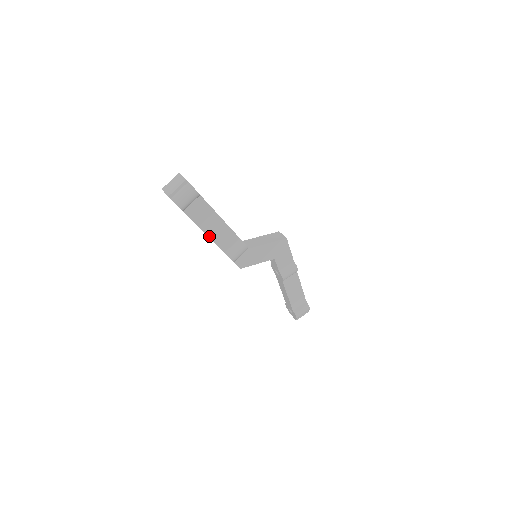
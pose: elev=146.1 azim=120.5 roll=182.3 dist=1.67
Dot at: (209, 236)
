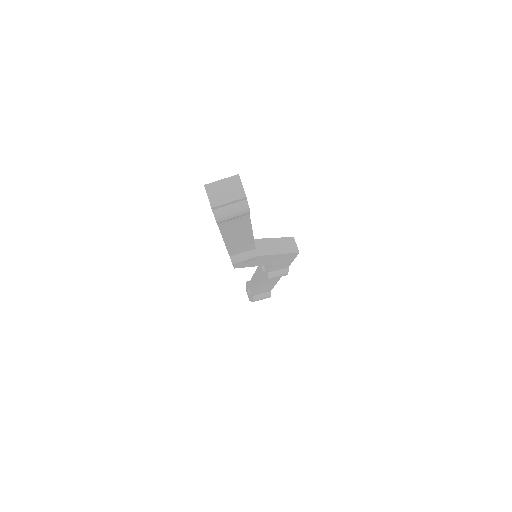
Dot at: (226, 243)
